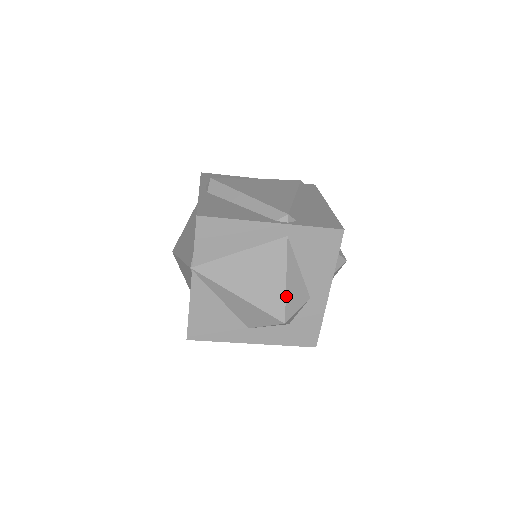
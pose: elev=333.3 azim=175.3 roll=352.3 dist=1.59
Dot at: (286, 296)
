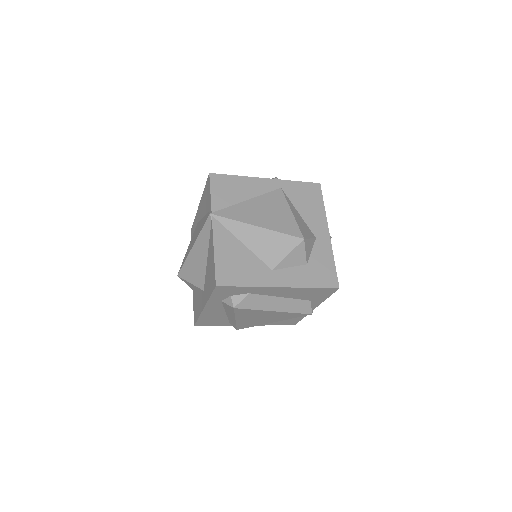
Dot at: (296, 222)
